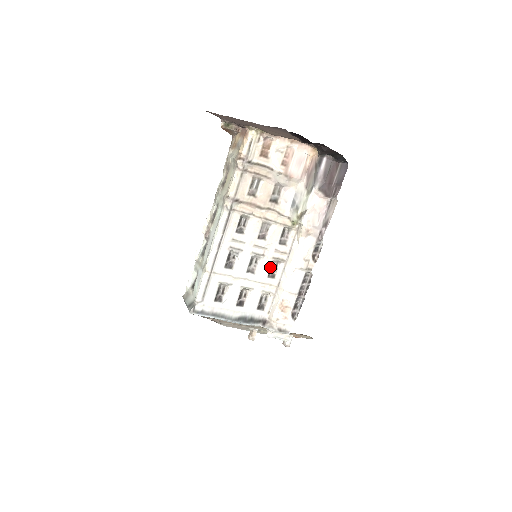
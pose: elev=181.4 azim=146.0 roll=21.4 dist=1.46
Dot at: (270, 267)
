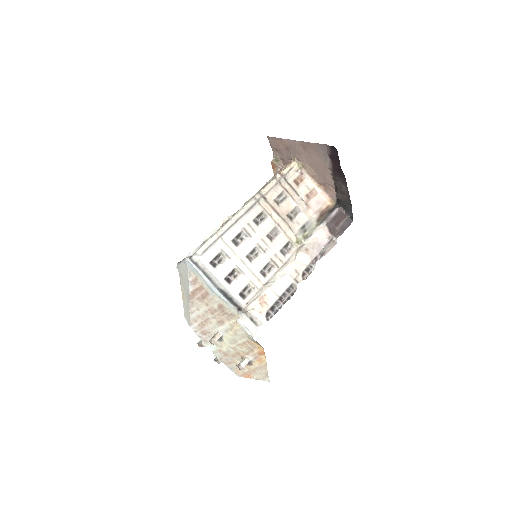
Dot at: (265, 265)
